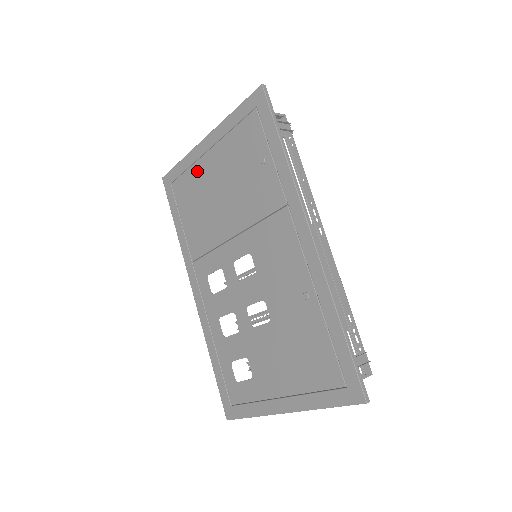
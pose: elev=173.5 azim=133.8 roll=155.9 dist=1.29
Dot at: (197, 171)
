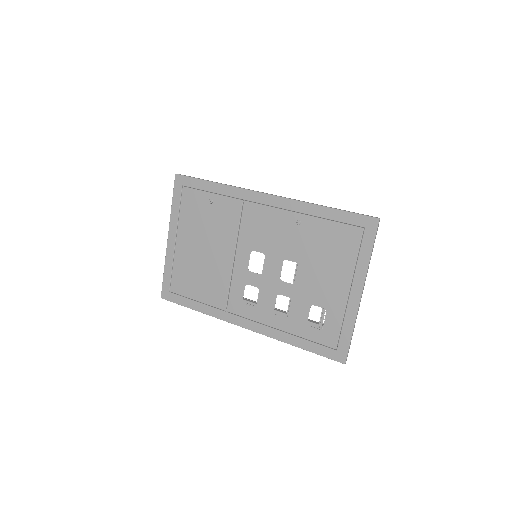
Dot at: (179, 260)
